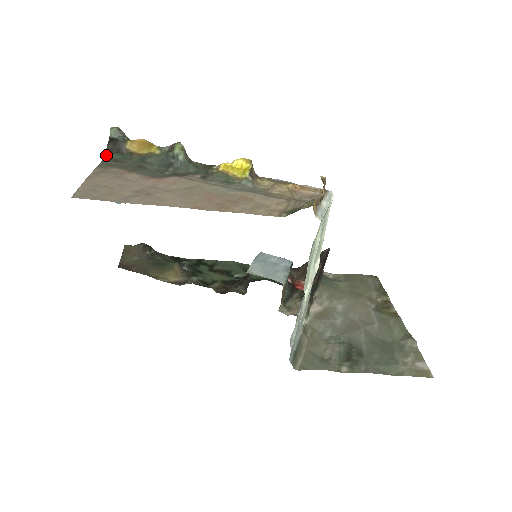
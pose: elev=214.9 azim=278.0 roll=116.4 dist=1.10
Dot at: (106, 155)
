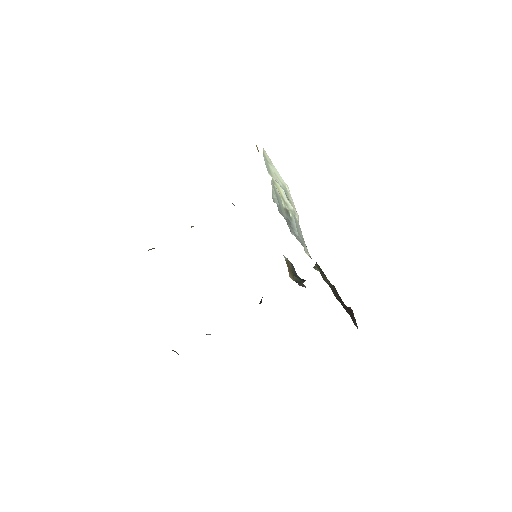
Dot at: occluded
